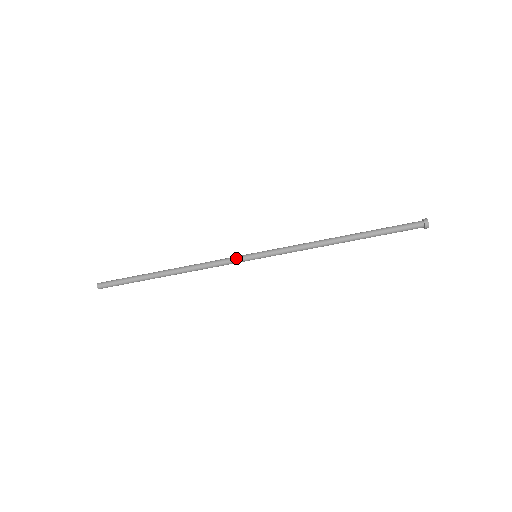
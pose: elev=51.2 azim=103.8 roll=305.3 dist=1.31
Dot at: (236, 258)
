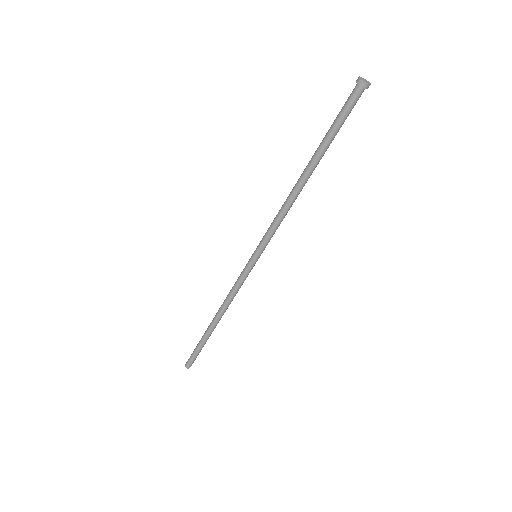
Dot at: (243, 270)
